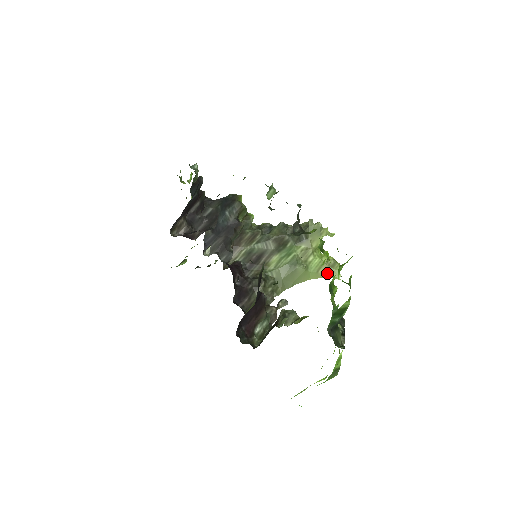
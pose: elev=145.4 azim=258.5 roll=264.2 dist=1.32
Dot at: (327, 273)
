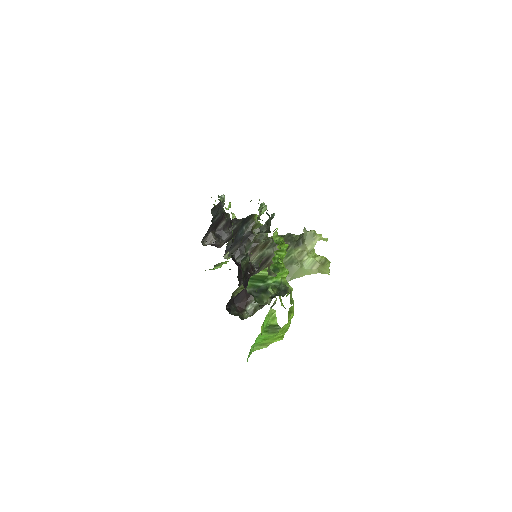
Dot at: (319, 270)
